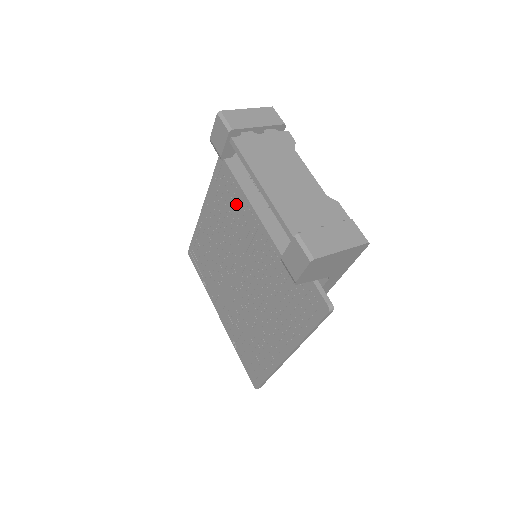
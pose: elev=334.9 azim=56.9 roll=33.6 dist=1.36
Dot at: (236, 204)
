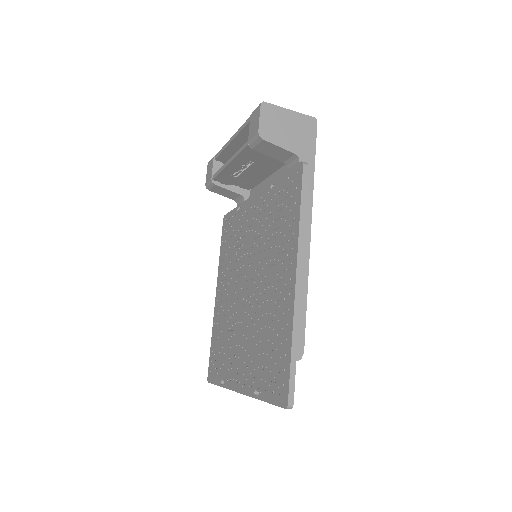
Dot at: (235, 240)
